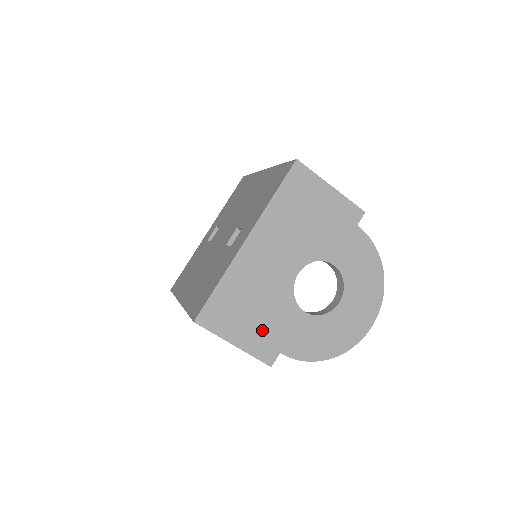
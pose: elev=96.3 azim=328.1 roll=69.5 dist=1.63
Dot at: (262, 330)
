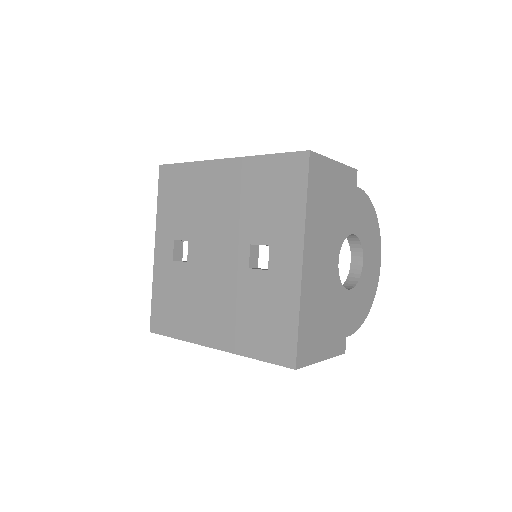
Dot at: (333, 330)
